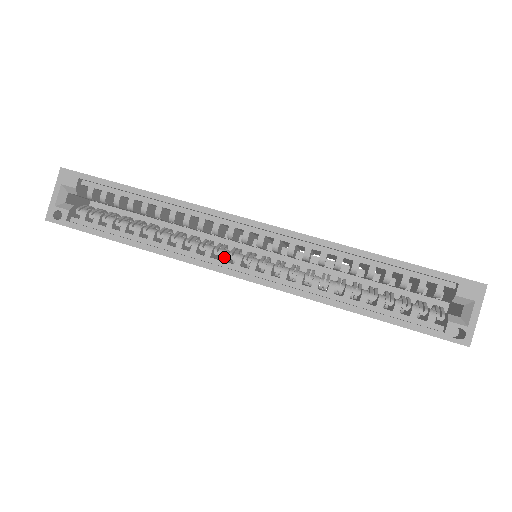
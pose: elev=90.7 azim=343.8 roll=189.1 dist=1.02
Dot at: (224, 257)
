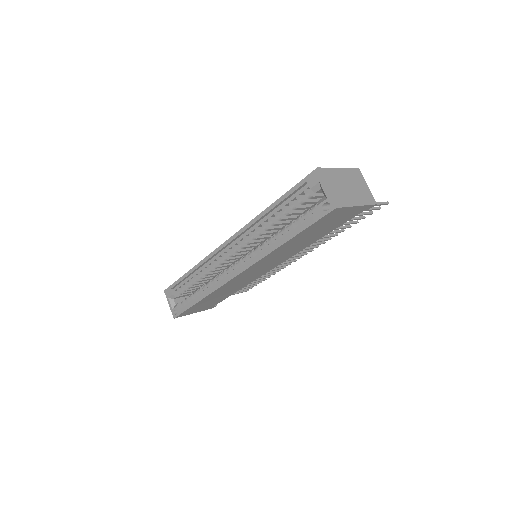
Dot at: (229, 271)
